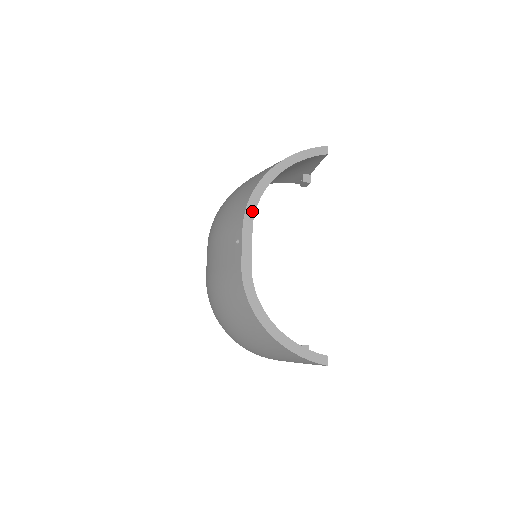
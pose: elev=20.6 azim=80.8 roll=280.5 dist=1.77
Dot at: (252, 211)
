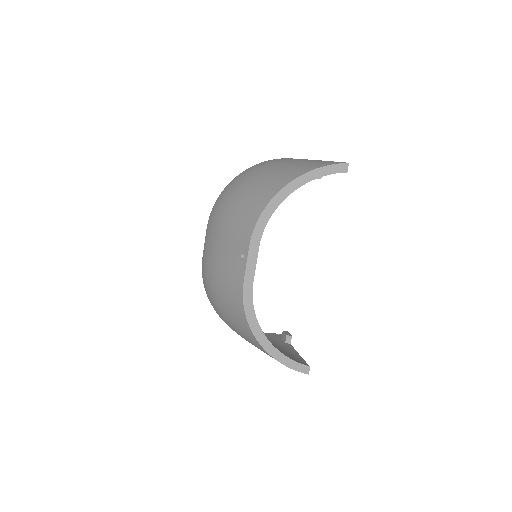
Dot at: (261, 229)
